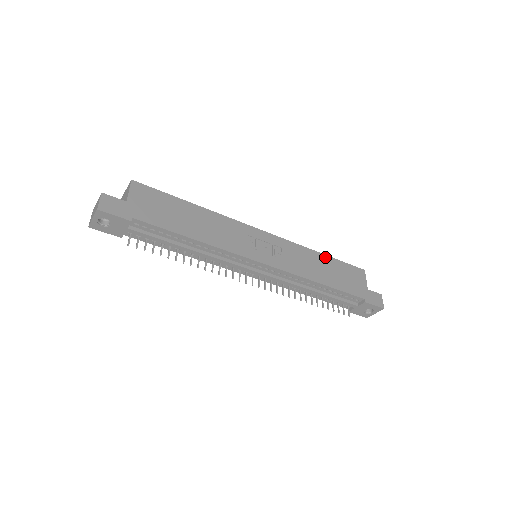
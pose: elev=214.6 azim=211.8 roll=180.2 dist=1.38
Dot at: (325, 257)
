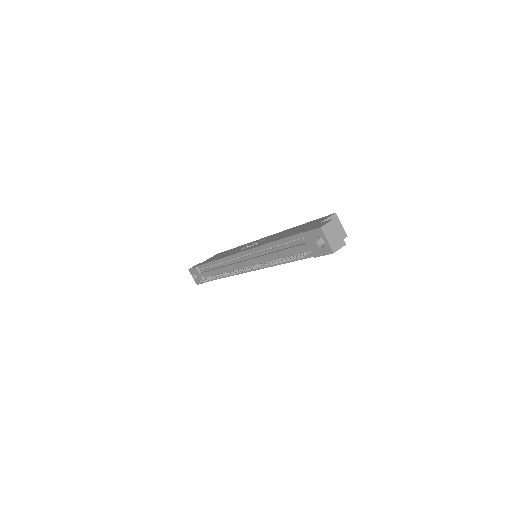
Dot at: occluded
